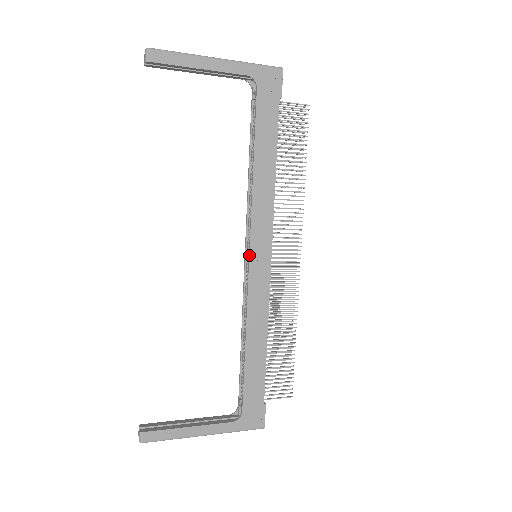
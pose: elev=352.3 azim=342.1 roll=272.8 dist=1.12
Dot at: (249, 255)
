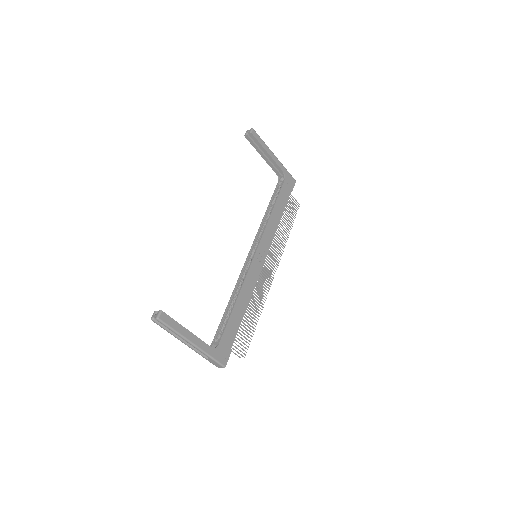
Dot at: (256, 250)
